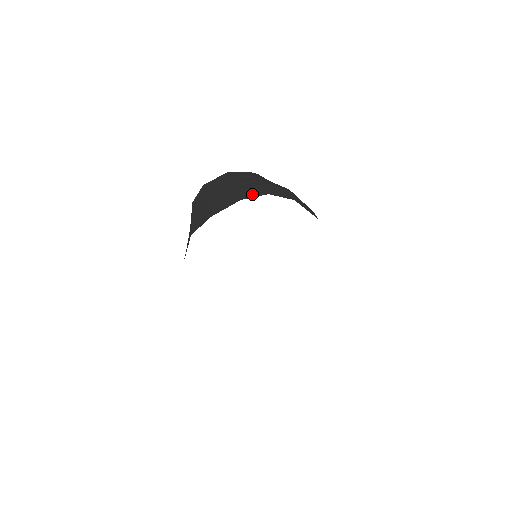
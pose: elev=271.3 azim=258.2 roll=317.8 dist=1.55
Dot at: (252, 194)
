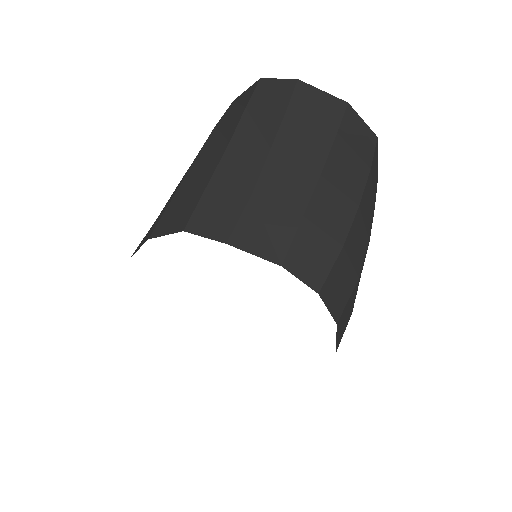
Dot at: (305, 266)
